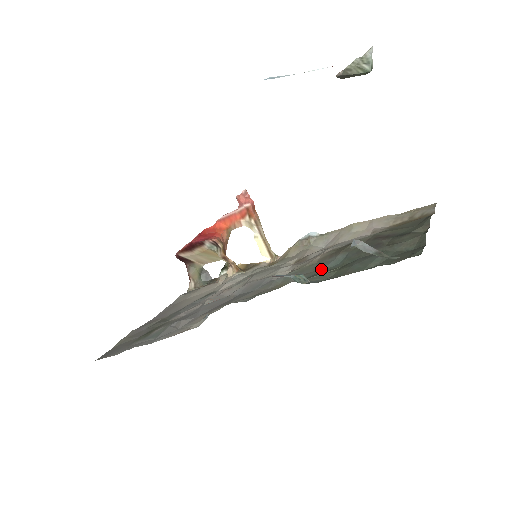
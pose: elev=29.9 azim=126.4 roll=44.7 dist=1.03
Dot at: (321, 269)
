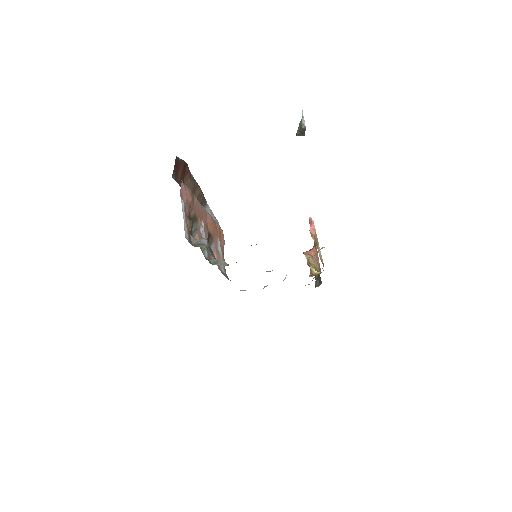
Dot at: occluded
